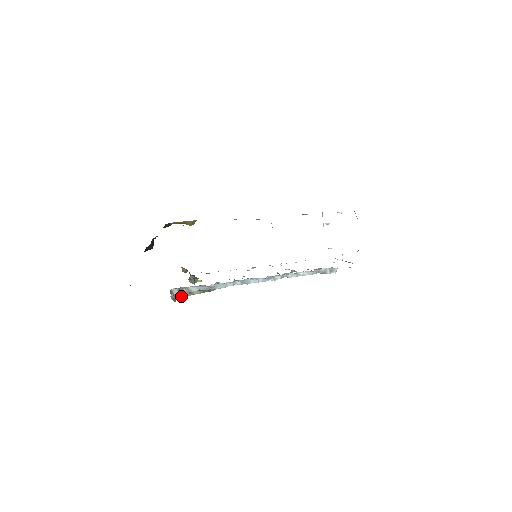
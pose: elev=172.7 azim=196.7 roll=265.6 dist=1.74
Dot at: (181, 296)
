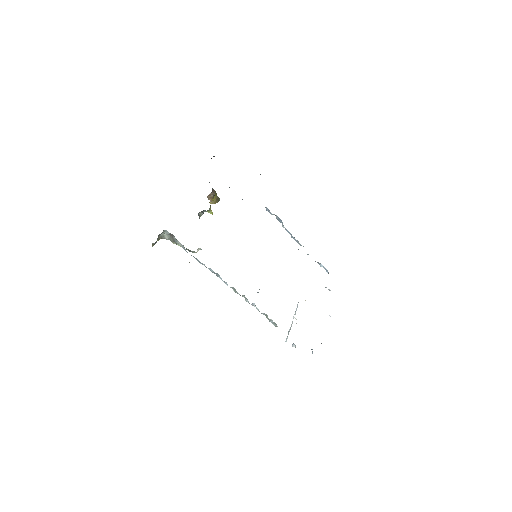
Dot at: (167, 238)
